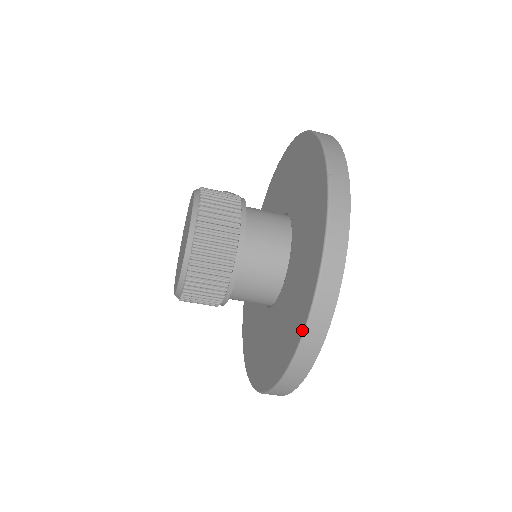
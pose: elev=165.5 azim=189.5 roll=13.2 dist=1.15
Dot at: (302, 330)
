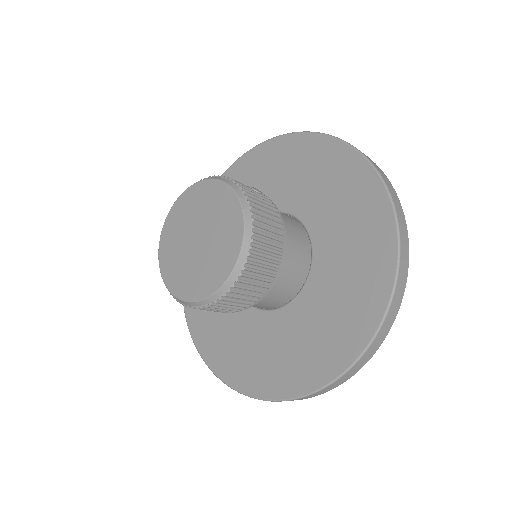
Dot at: (353, 360)
